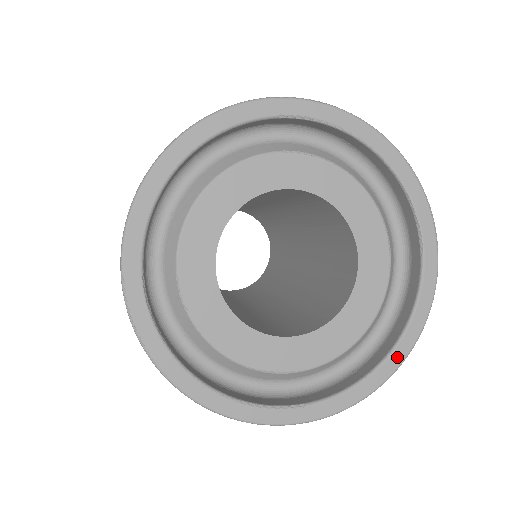
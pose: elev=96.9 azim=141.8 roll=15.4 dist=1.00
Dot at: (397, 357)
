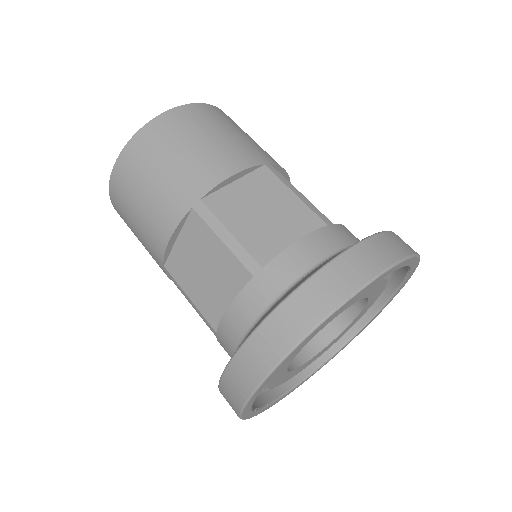
Dot at: (378, 314)
